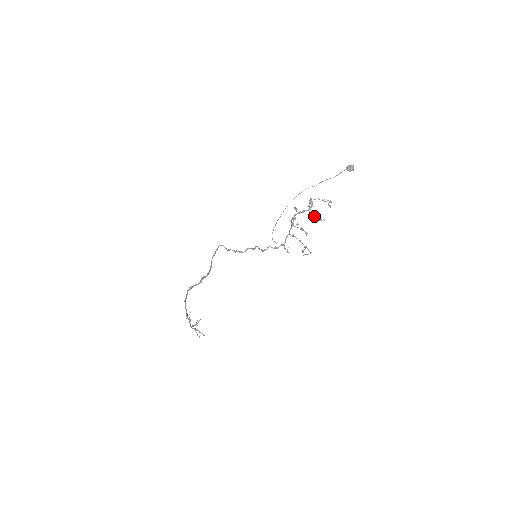
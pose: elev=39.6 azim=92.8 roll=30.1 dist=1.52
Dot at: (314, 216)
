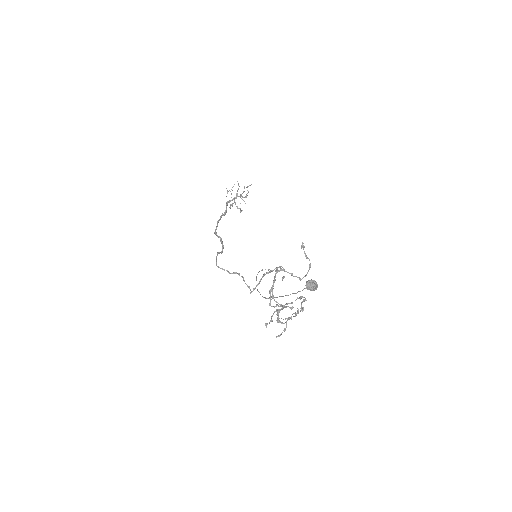
Dot at: occluded
